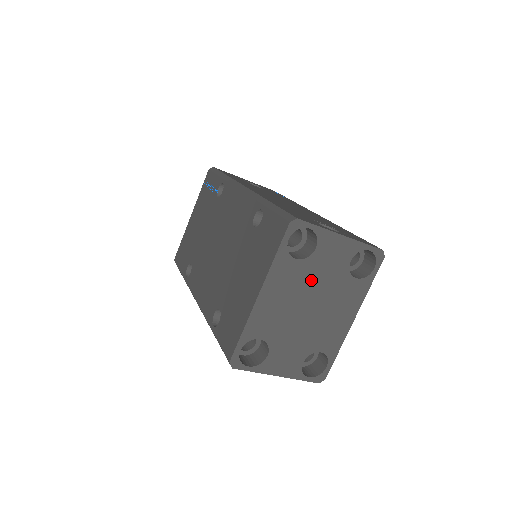
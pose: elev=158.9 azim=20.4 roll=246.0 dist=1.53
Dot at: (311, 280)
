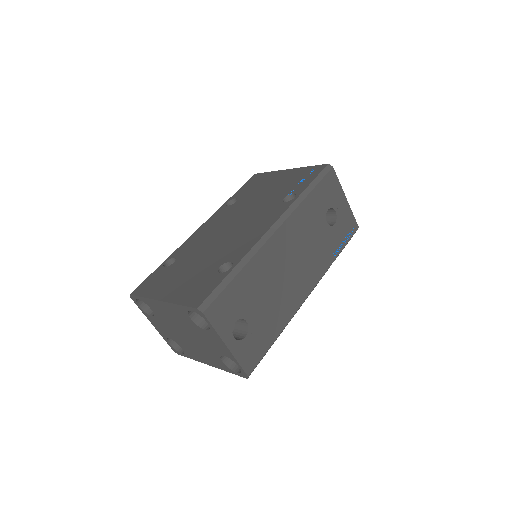
Dot at: (194, 332)
